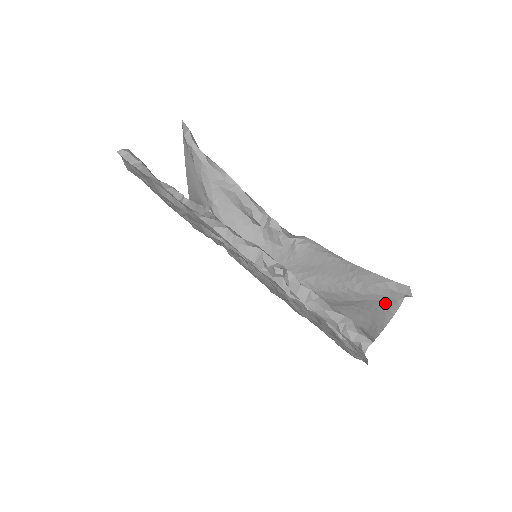
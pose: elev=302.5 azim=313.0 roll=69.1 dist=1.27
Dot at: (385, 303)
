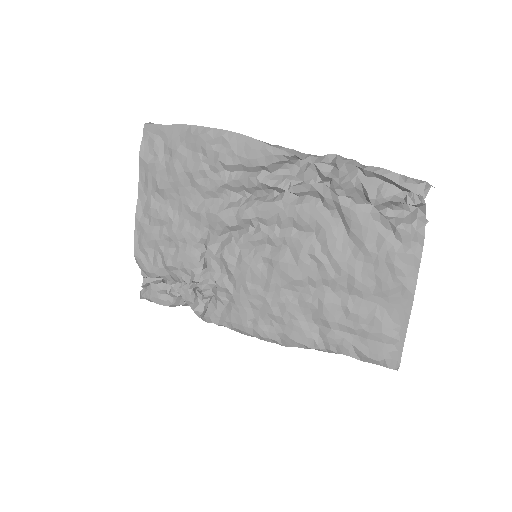
Dot at: occluded
